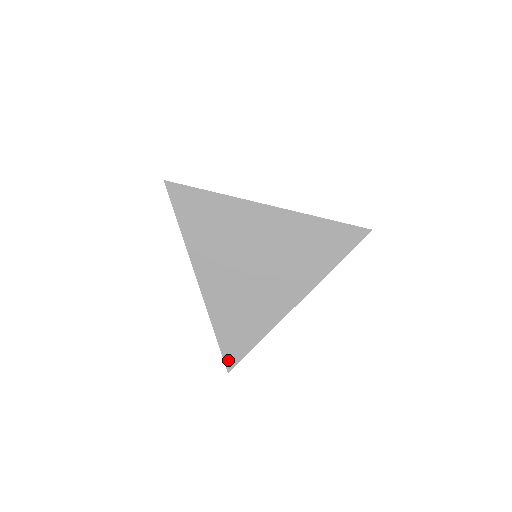
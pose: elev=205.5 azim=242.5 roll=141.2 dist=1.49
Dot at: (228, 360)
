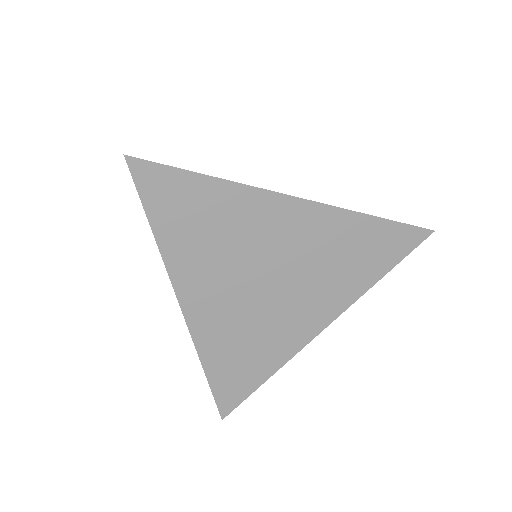
Dot at: (223, 405)
